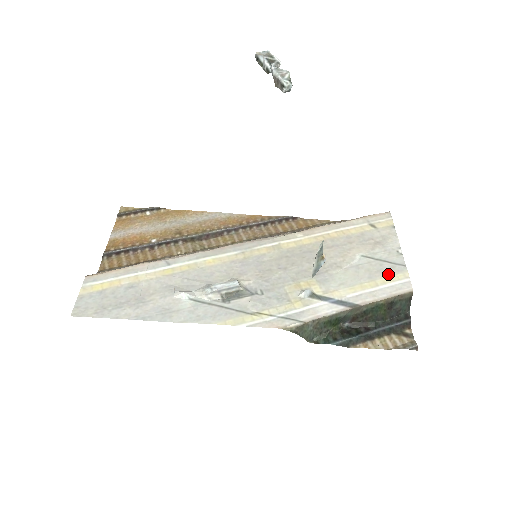
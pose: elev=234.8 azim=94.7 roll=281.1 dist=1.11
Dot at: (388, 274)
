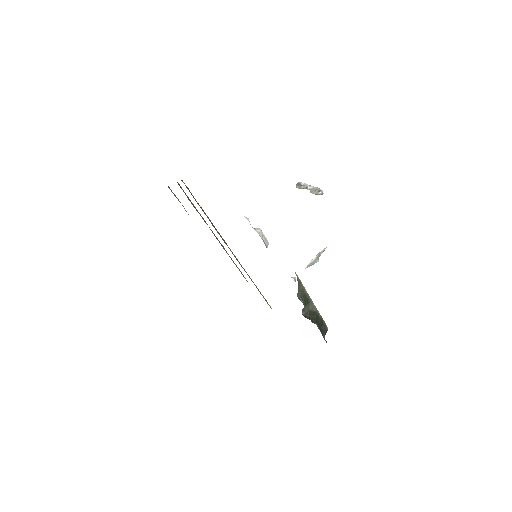
Dot at: occluded
